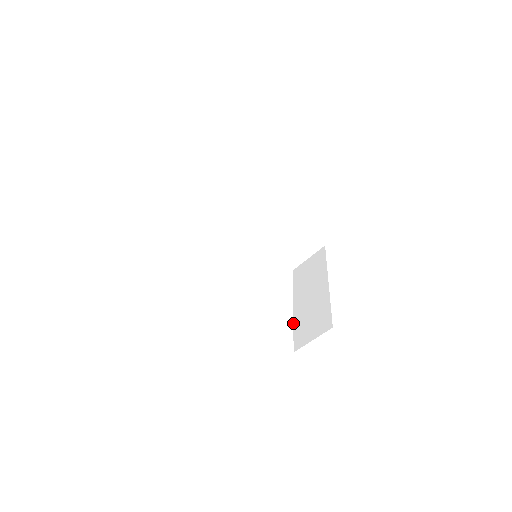
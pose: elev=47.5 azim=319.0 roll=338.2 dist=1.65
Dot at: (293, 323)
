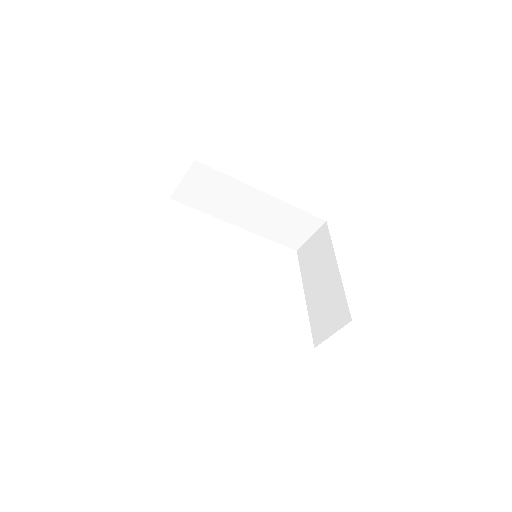
Dot at: (308, 314)
